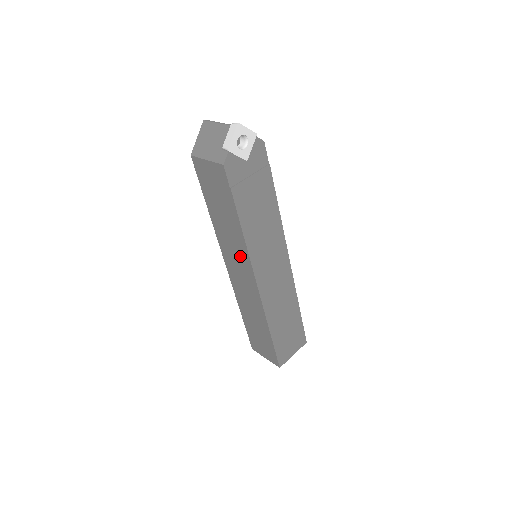
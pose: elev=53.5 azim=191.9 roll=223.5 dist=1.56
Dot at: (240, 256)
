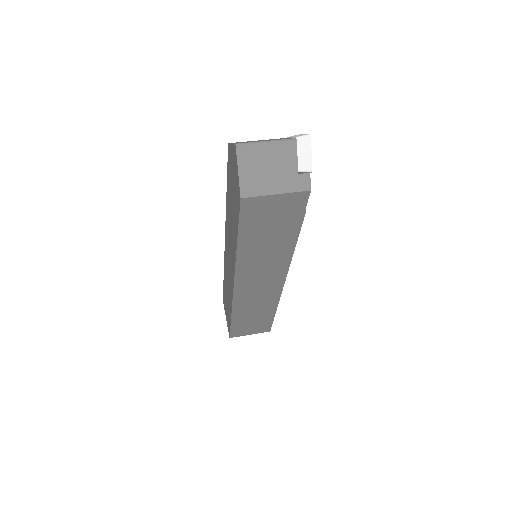
Dot at: (273, 268)
